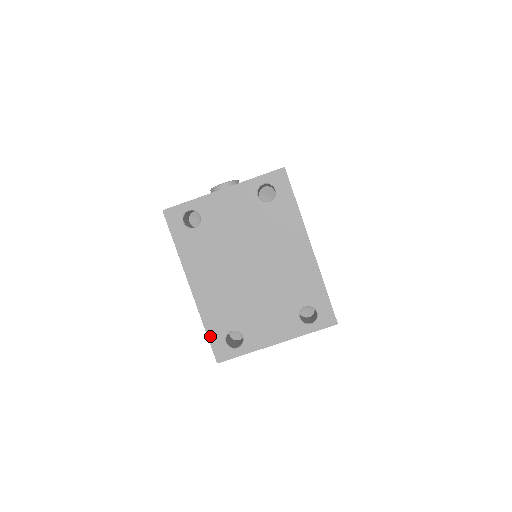
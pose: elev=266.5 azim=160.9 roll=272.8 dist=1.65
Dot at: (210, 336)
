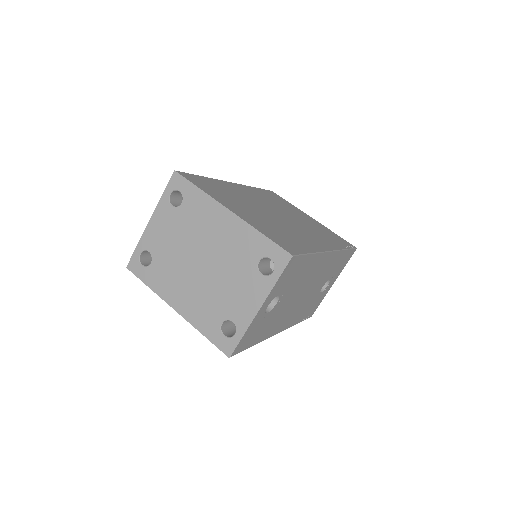
Dot at: (210, 339)
